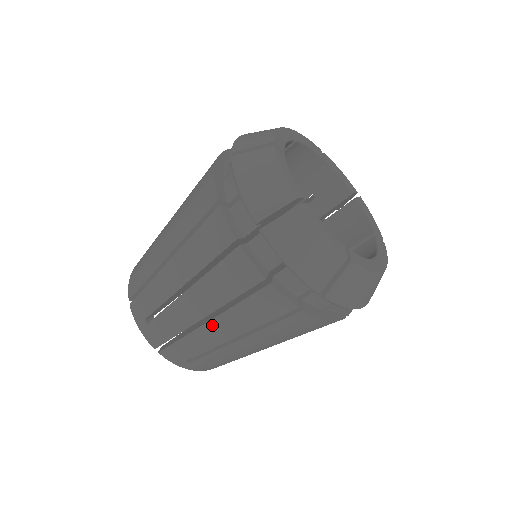
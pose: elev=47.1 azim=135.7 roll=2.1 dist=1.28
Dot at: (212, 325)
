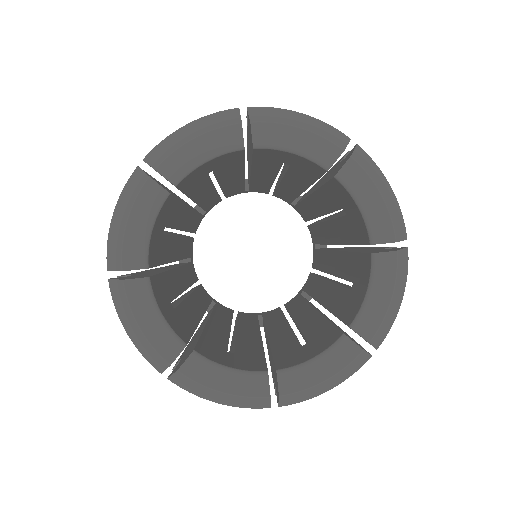
Dot at: occluded
